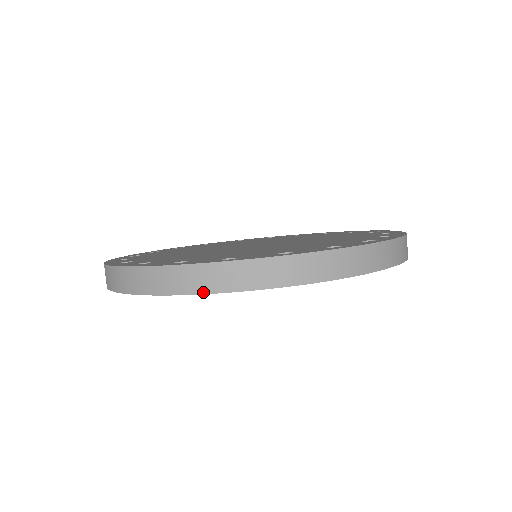
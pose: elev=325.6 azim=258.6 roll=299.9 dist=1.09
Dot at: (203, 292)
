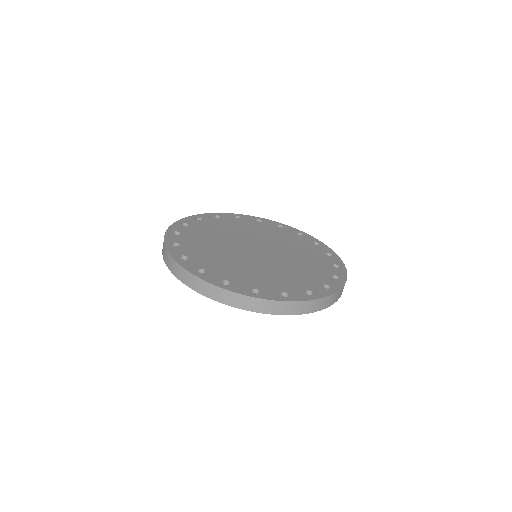
Dot at: (303, 313)
